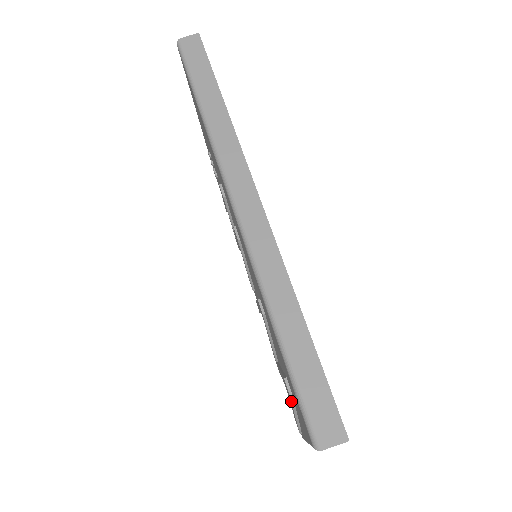
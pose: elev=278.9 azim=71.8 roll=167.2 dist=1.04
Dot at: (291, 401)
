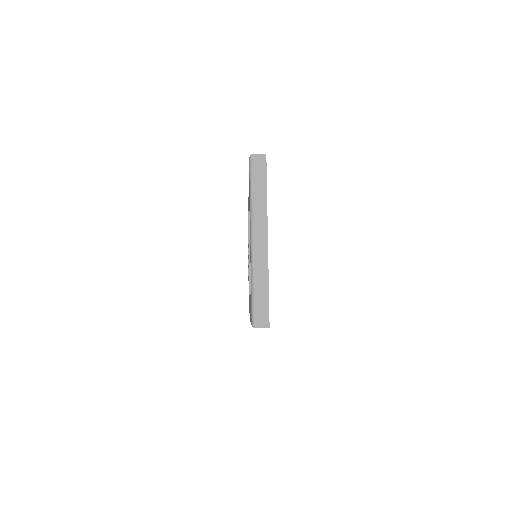
Dot at: (248, 218)
